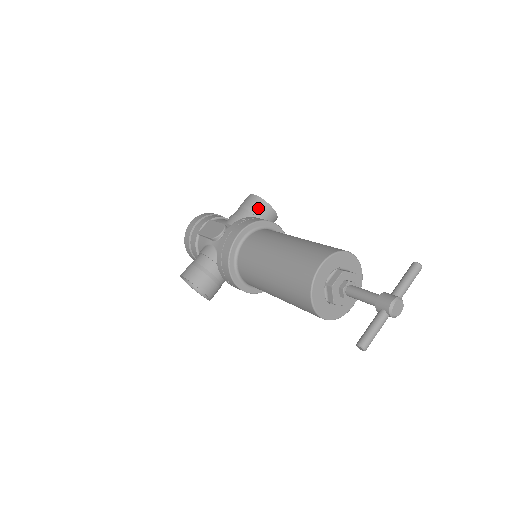
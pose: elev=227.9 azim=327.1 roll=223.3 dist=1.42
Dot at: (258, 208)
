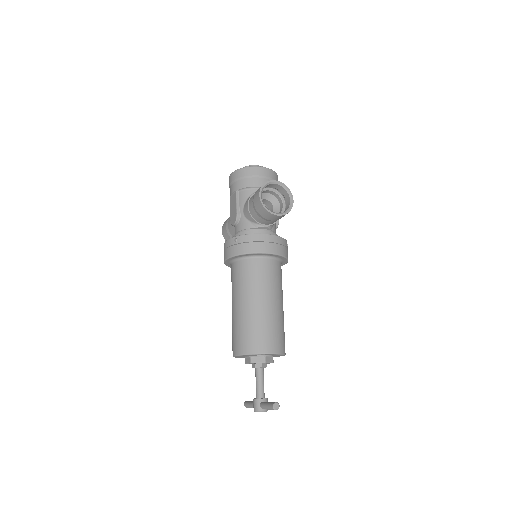
Dot at: (261, 213)
